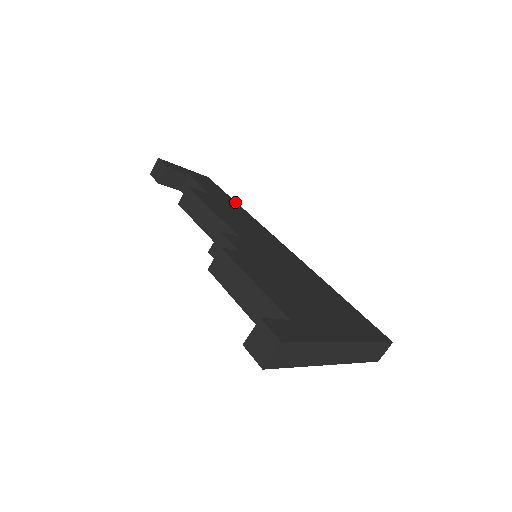
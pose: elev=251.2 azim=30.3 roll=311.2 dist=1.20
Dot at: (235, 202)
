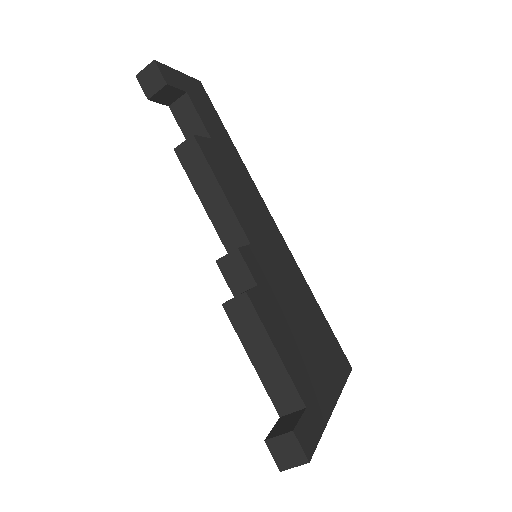
Dot at: (231, 141)
